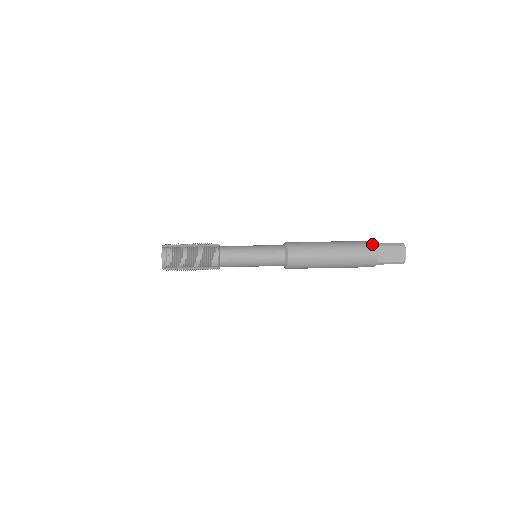
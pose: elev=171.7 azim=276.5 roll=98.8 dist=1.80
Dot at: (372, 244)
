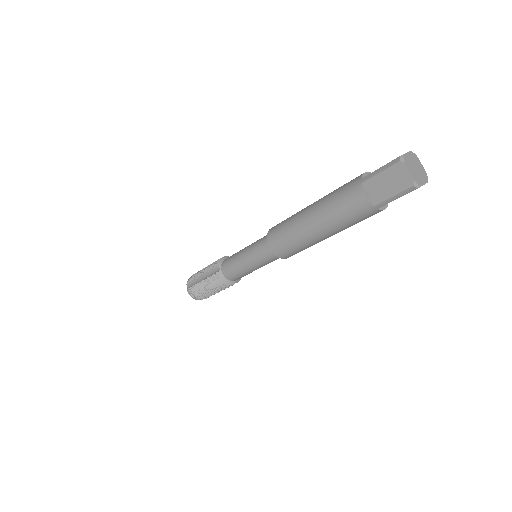
Dot at: occluded
